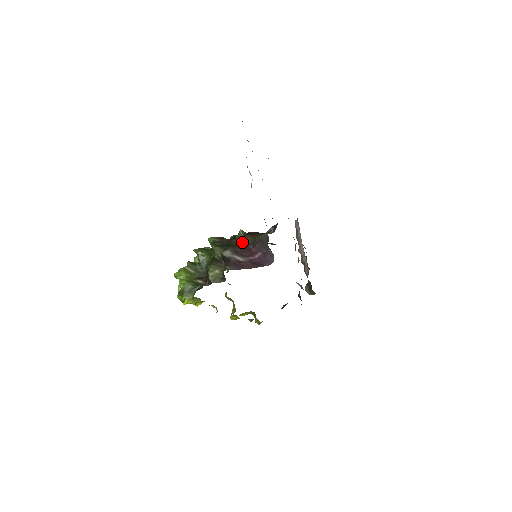
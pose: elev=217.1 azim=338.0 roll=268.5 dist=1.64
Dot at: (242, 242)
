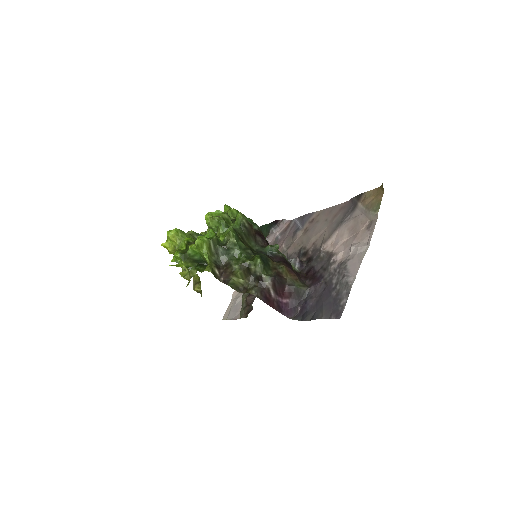
Dot at: (281, 274)
